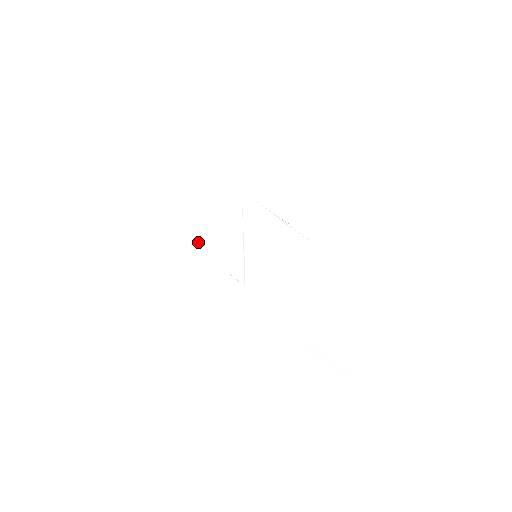
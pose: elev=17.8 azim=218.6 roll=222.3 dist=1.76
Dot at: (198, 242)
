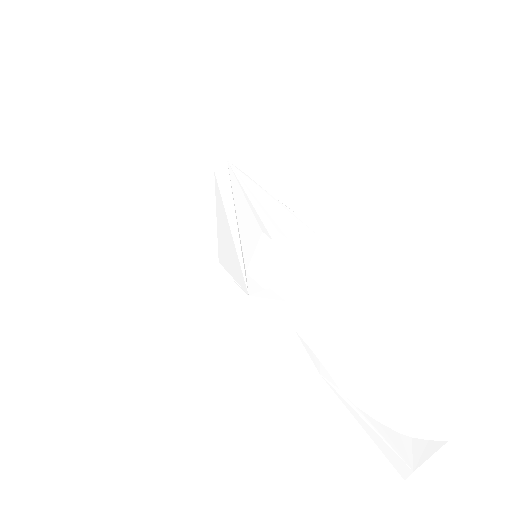
Dot at: (190, 234)
